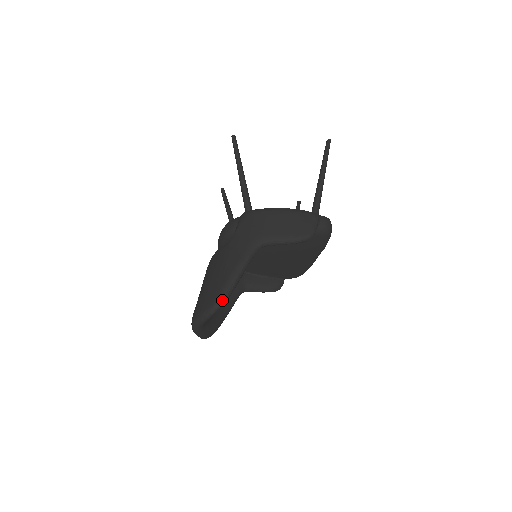
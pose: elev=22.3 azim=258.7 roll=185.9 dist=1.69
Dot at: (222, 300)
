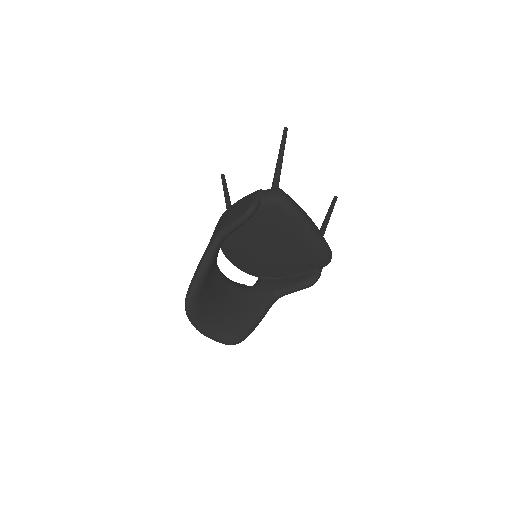
Dot at: (188, 294)
